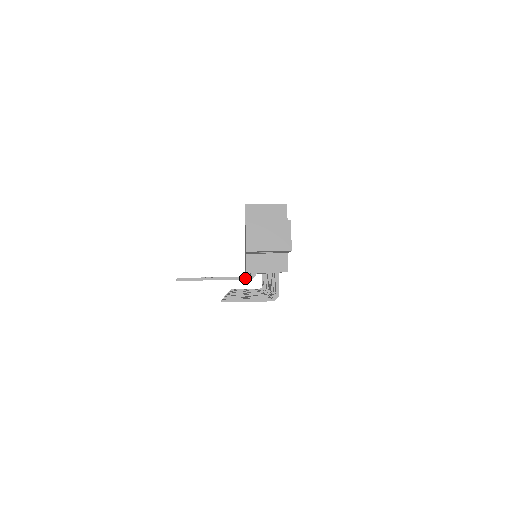
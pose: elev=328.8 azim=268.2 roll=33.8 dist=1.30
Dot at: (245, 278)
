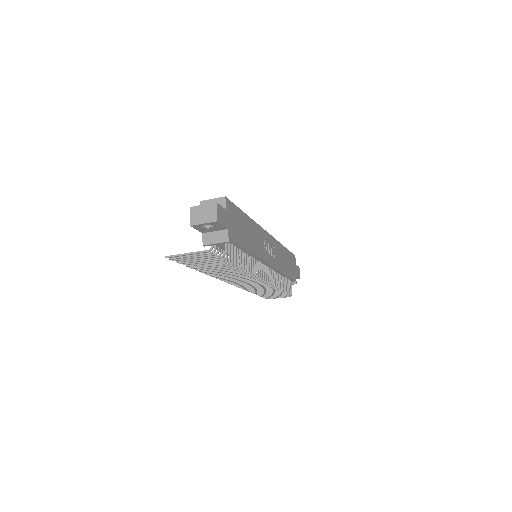
Dot at: (206, 251)
